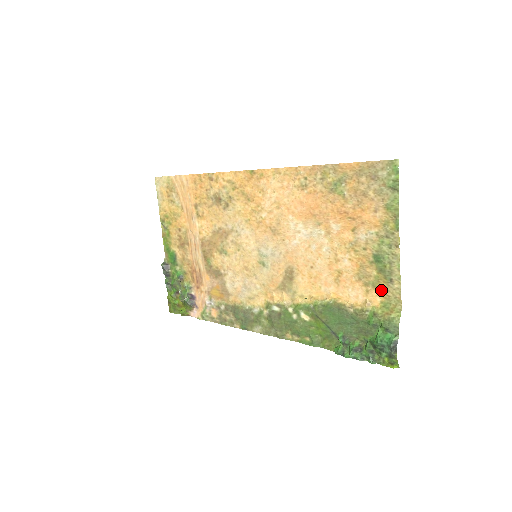
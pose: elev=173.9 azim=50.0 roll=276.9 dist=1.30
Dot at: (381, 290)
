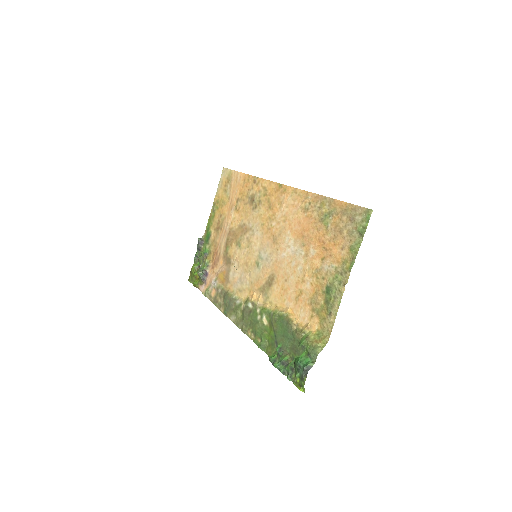
Dot at: (321, 319)
